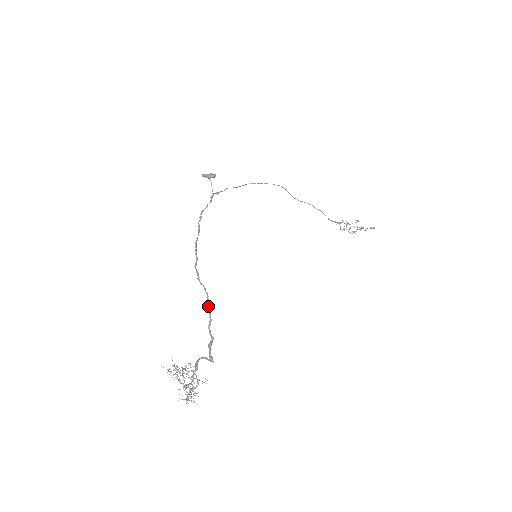
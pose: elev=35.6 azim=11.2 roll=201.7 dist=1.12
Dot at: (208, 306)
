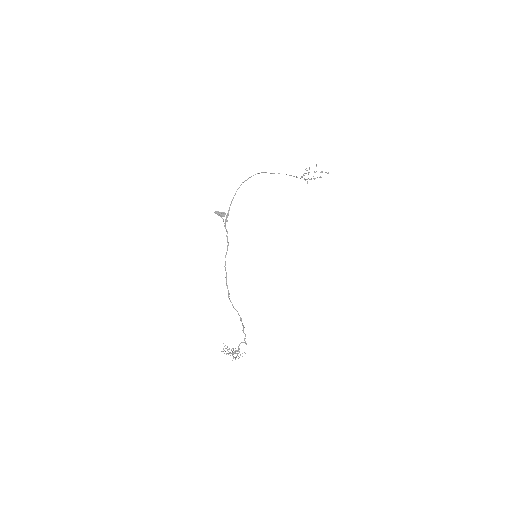
Dot at: (242, 323)
